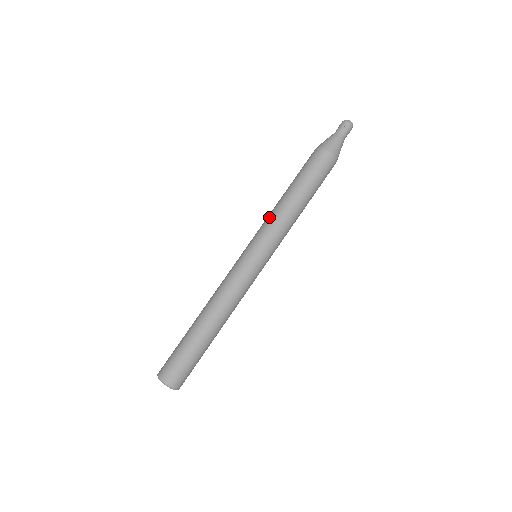
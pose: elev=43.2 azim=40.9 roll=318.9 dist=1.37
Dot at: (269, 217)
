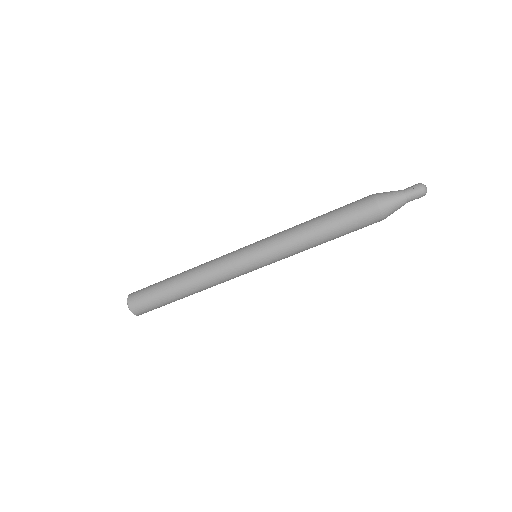
Dot at: (288, 241)
